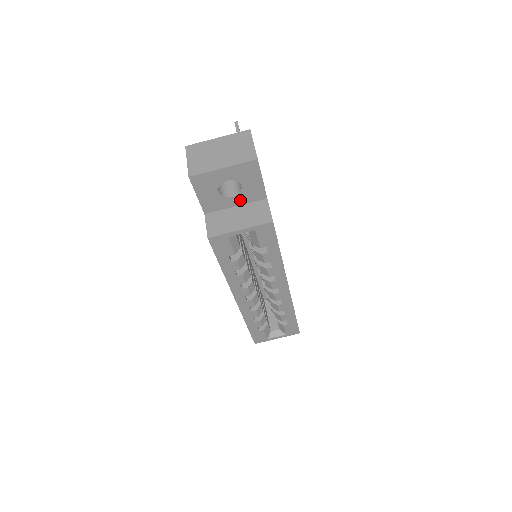
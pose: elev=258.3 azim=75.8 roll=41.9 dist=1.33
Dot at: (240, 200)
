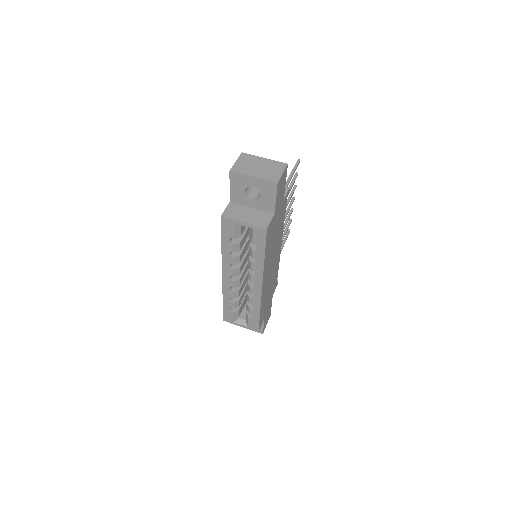
Dot at: (256, 205)
